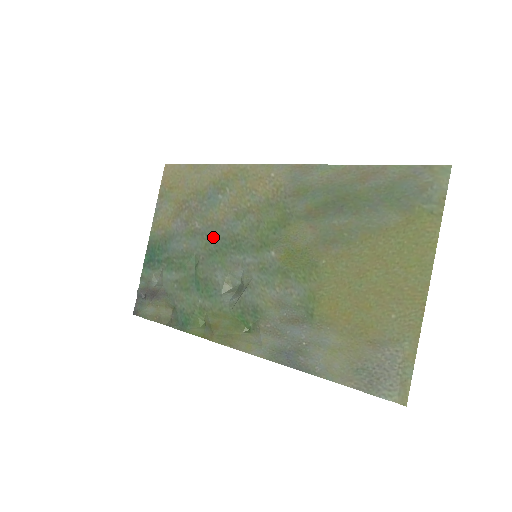
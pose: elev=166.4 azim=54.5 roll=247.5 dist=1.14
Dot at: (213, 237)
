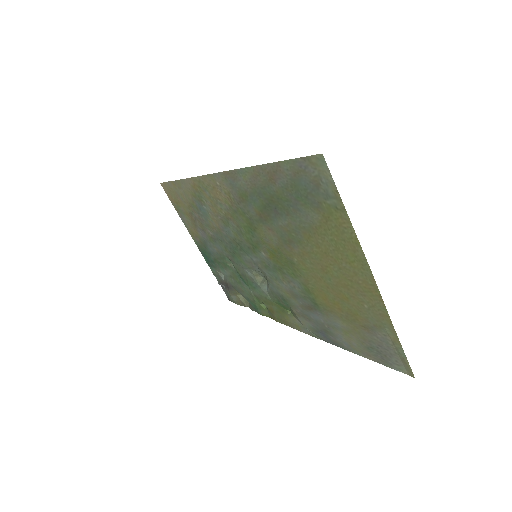
Dot at: (224, 242)
